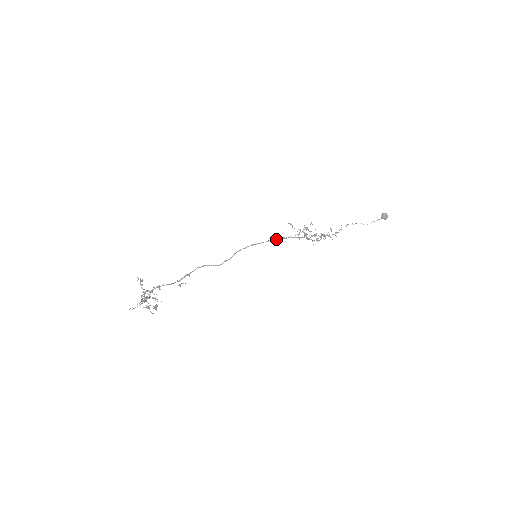
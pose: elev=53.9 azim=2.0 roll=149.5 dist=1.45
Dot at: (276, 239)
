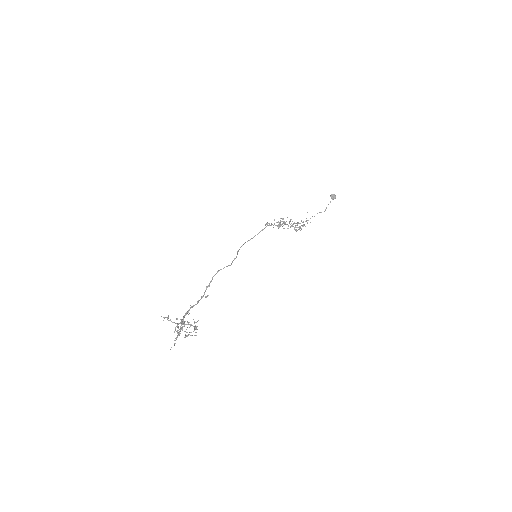
Dot at: (264, 228)
